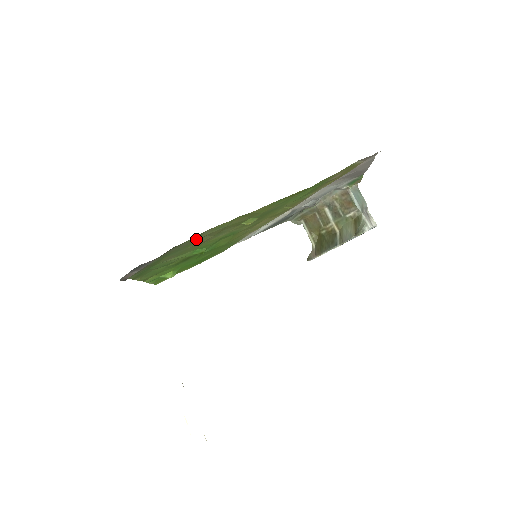
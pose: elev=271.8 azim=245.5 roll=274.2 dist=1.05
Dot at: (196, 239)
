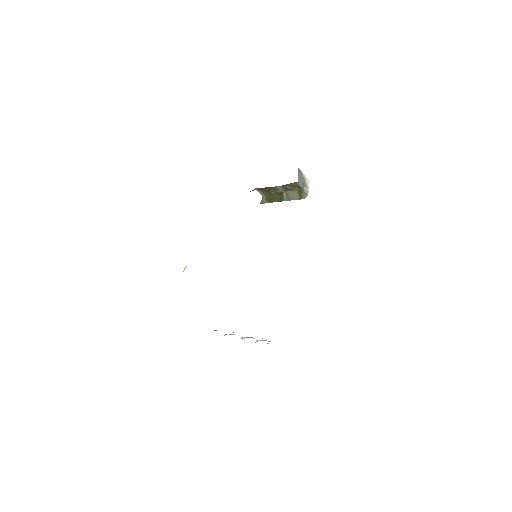
Dot at: occluded
